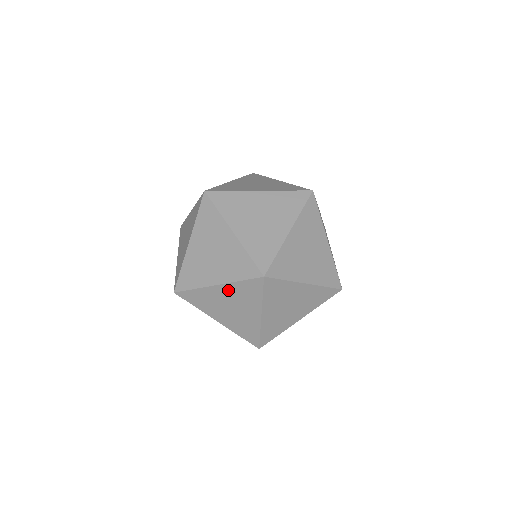
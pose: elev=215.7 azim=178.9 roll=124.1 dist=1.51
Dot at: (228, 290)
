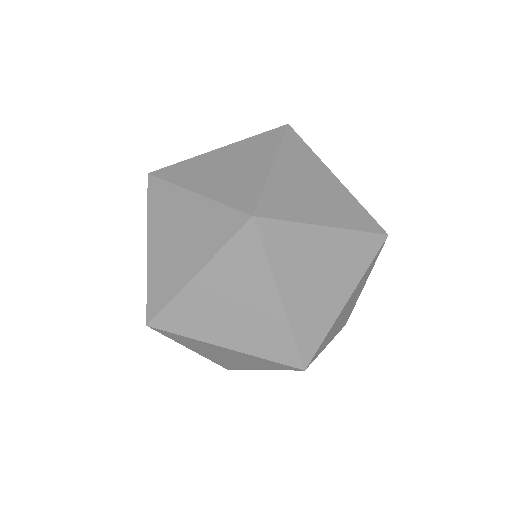
Dot at: occluded
